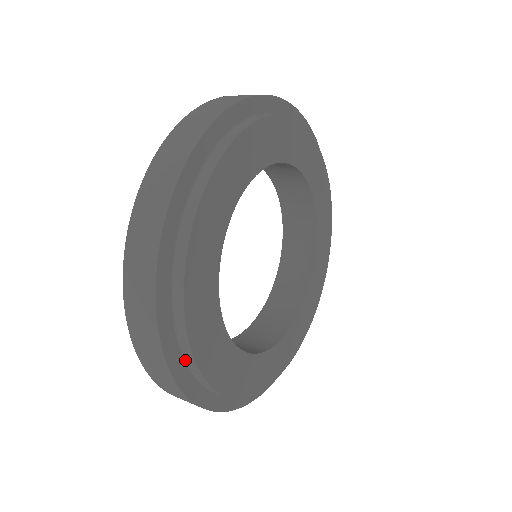
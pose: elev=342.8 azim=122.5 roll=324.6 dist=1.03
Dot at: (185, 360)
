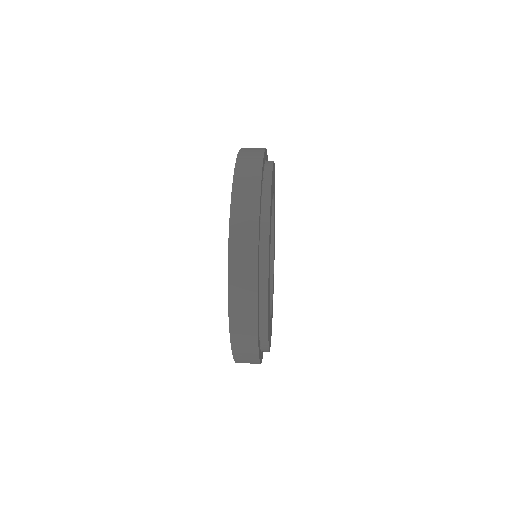
Dot at: (259, 323)
